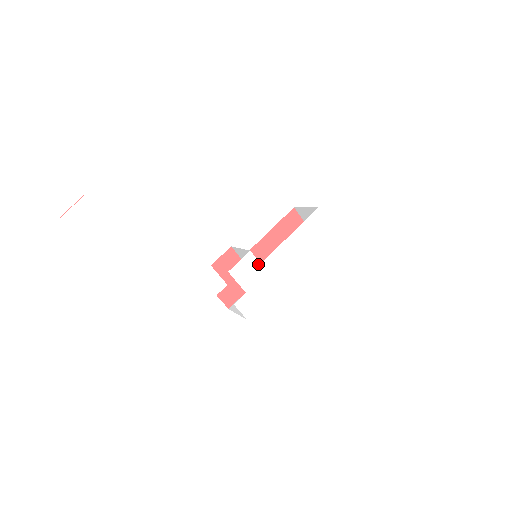
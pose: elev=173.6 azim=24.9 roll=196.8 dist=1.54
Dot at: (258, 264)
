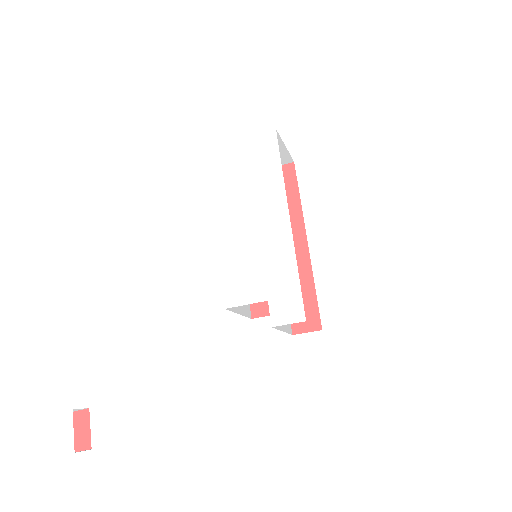
Dot at: (244, 262)
